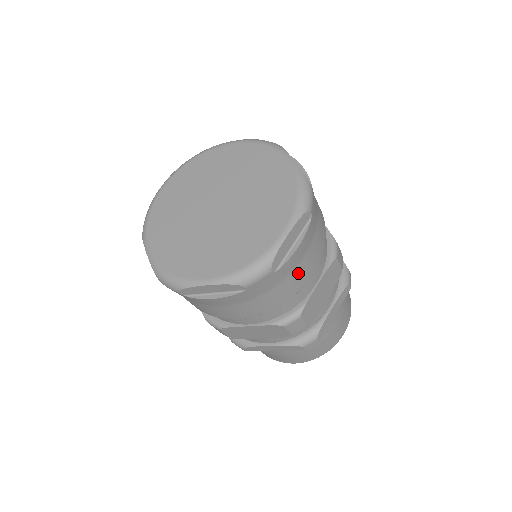
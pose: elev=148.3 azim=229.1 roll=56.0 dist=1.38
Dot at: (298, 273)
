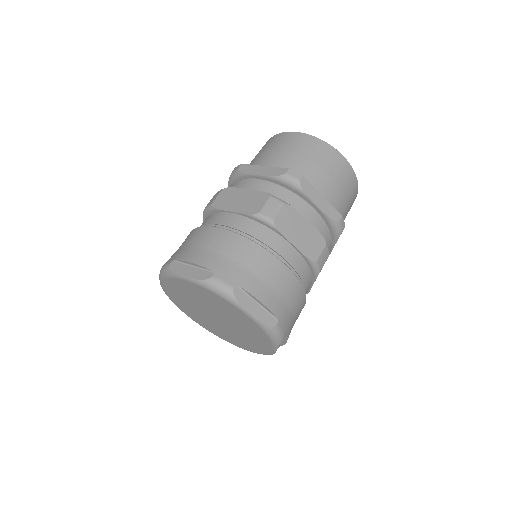
Dot at: occluded
